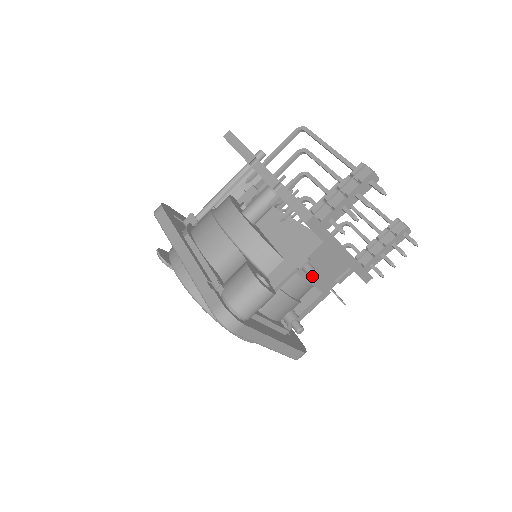
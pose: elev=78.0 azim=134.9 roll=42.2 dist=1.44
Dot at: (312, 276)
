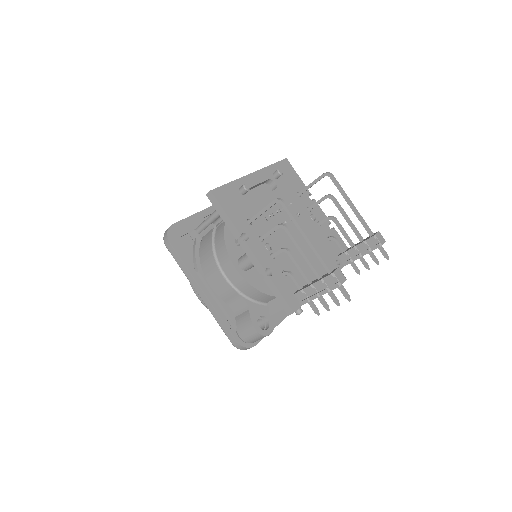
Dot at: (299, 314)
